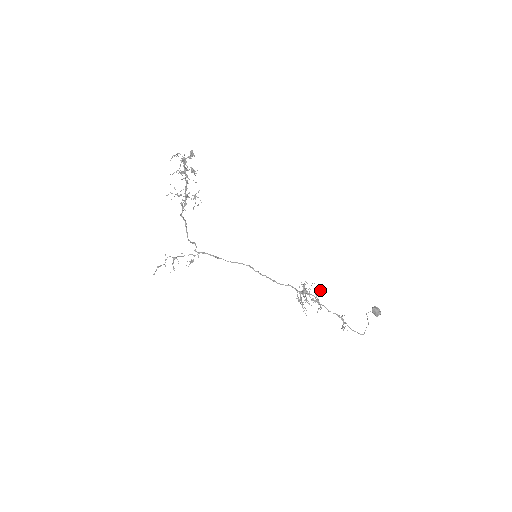
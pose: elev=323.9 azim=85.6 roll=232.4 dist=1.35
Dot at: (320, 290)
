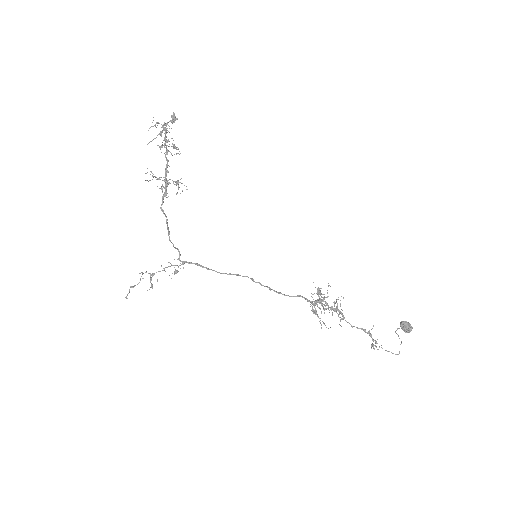
Dot at: (338, 297)
